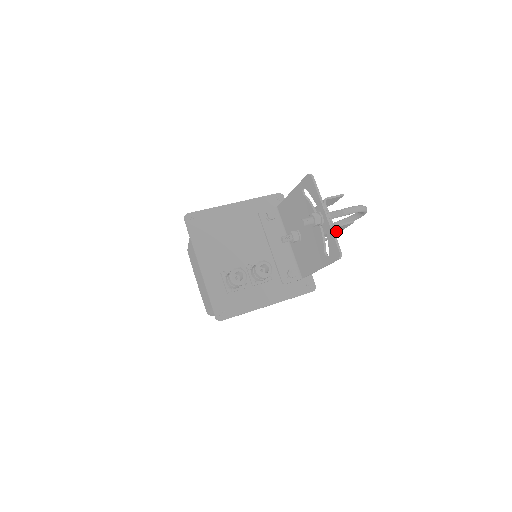
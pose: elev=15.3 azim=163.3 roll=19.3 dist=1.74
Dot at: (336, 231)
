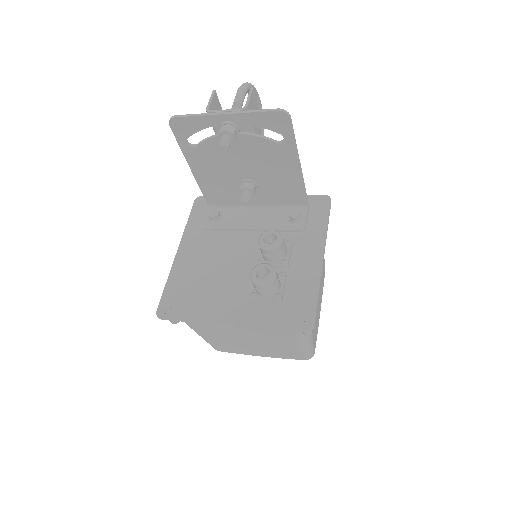
Dot at: occluded
